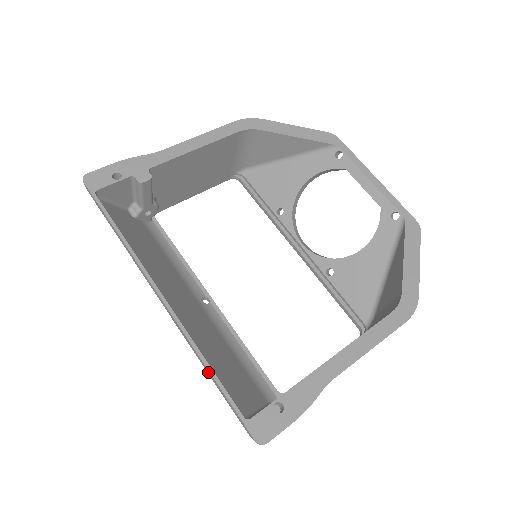
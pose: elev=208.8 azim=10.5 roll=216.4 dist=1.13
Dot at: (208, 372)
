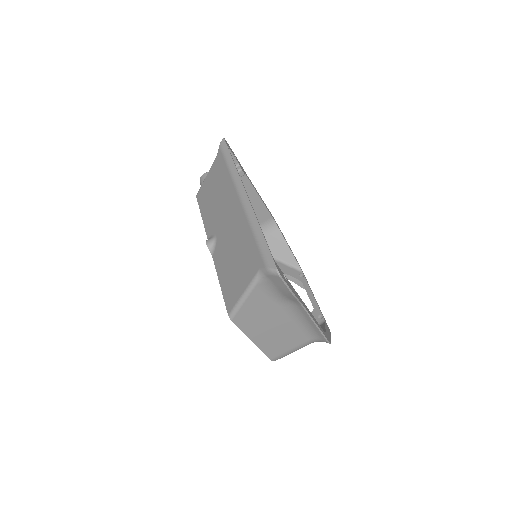
Dot at: (258, 231)
